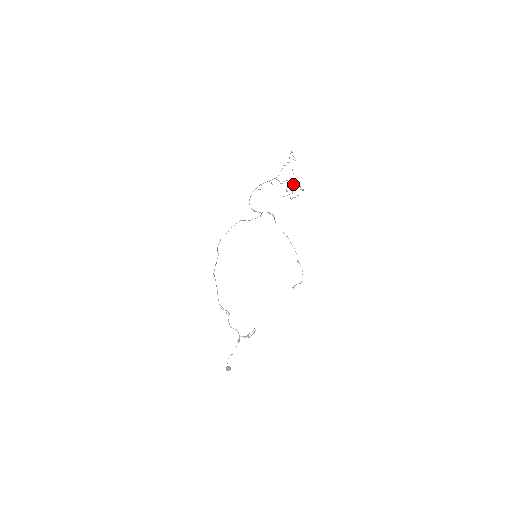
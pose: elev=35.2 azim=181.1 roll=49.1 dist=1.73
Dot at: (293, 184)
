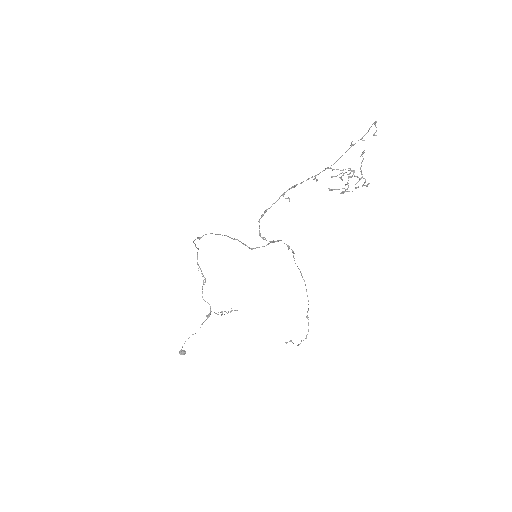
Dot at: (354, 176)
